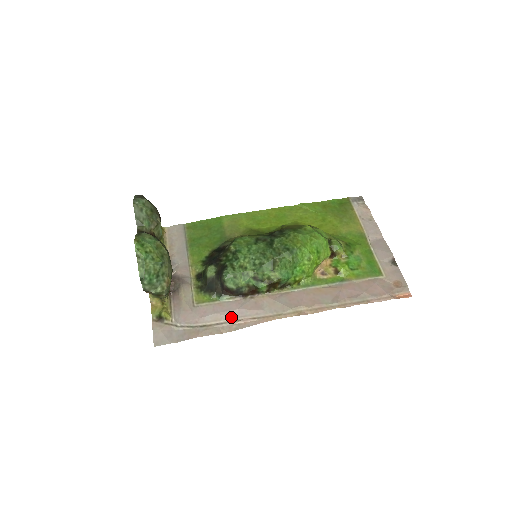
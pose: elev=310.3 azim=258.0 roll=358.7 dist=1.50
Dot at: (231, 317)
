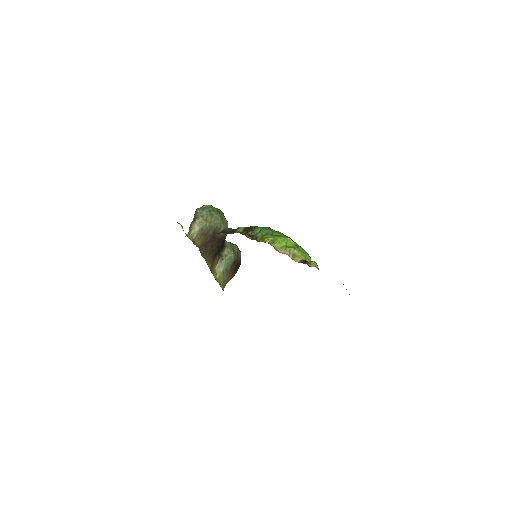
Dot at: occluded
